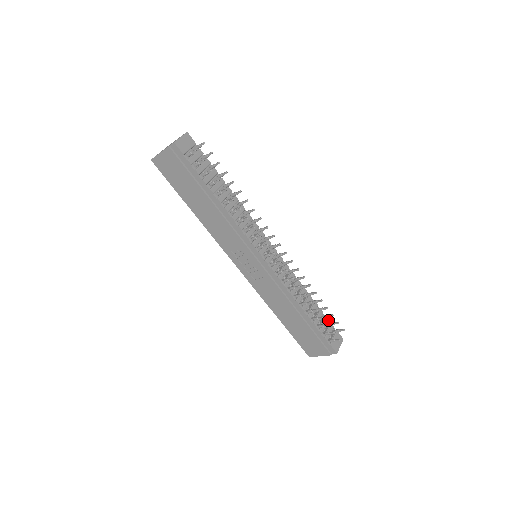
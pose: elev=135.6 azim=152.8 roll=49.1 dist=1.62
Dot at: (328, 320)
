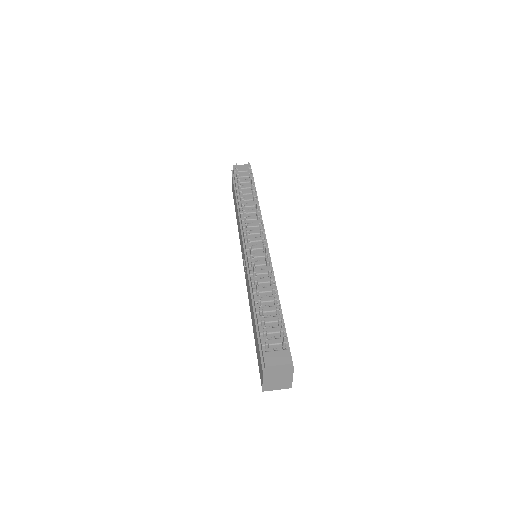
Dot at: (284, 331)
